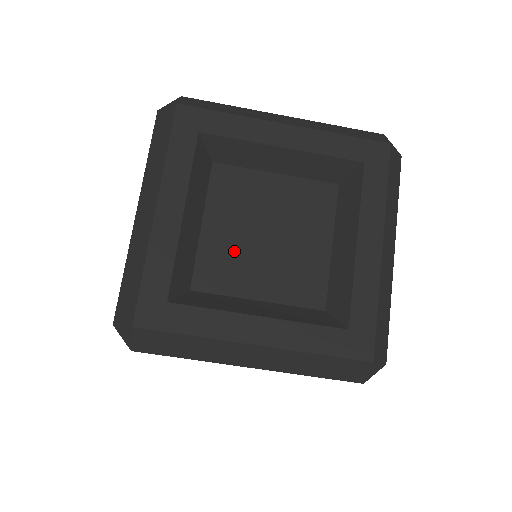
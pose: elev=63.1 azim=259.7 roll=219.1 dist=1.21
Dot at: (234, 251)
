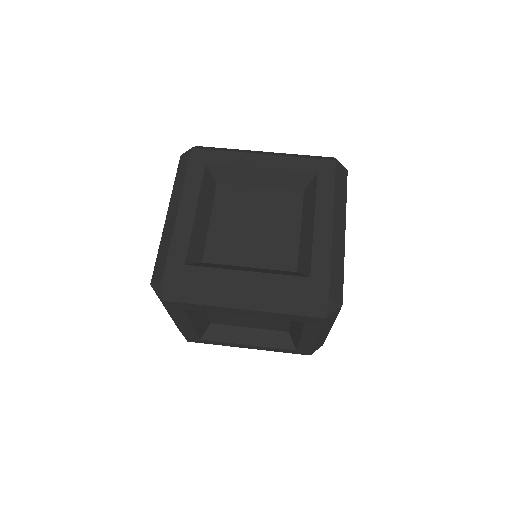
Dot at: (232, 237)
